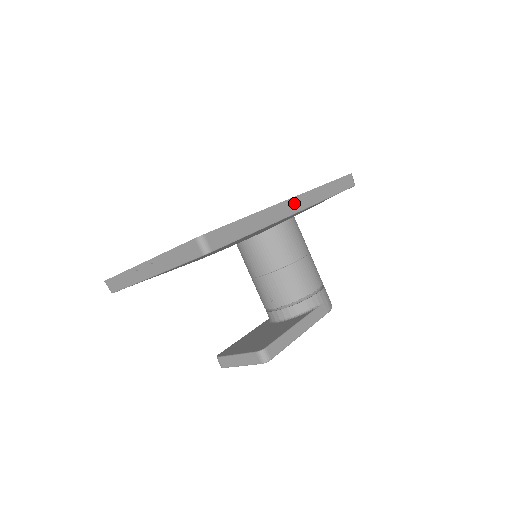
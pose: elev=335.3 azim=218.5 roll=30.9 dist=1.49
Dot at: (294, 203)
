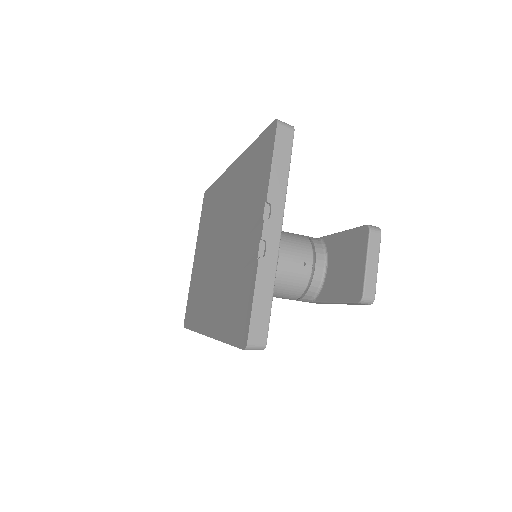
Dot at: occluded
